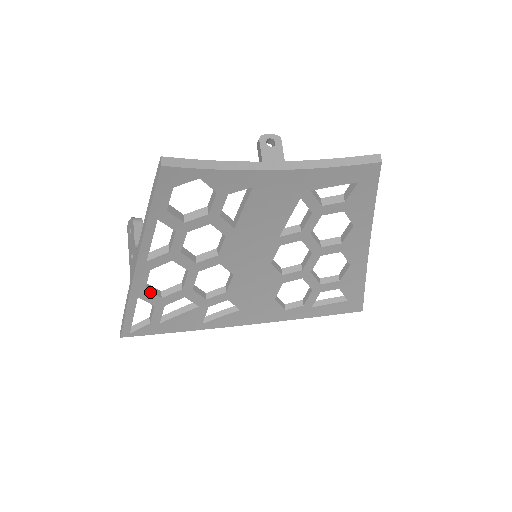
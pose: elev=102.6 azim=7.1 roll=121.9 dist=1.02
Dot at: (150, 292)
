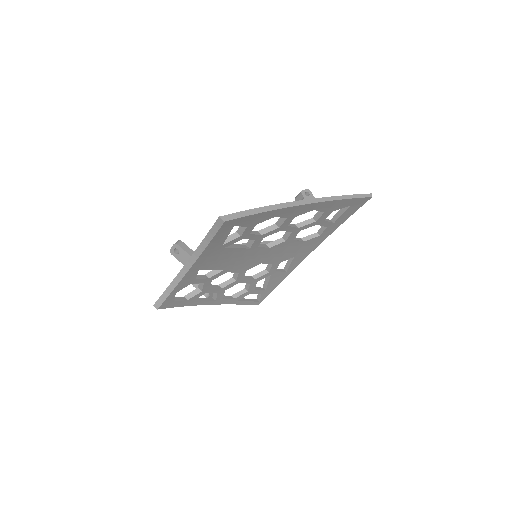
Dot at: (239, 296)
